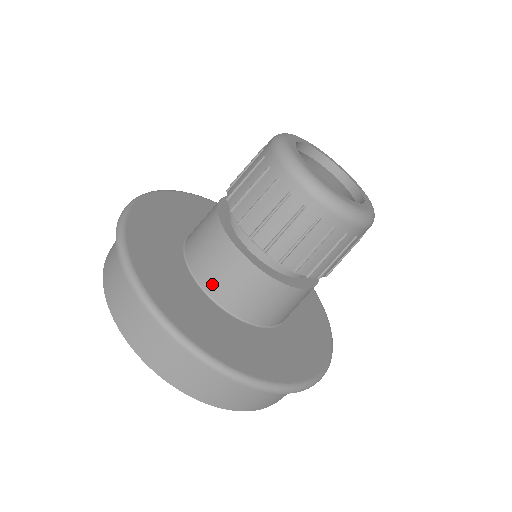
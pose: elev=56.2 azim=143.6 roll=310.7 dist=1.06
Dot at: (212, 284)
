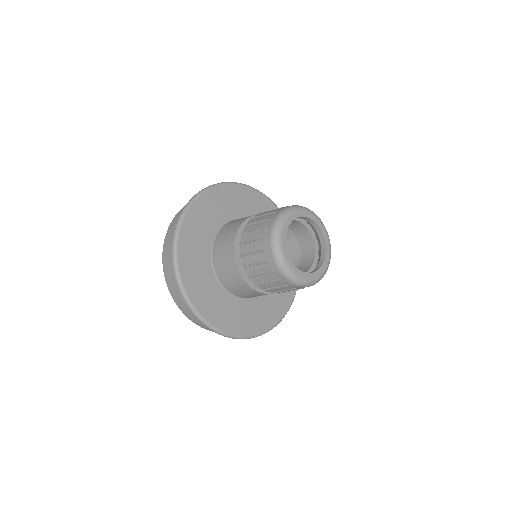
Dot at: occluded
